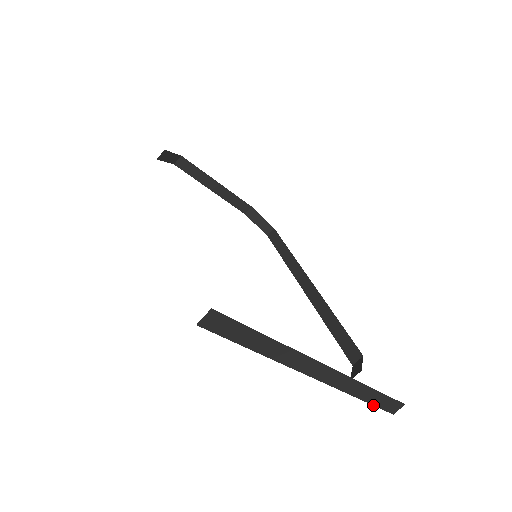
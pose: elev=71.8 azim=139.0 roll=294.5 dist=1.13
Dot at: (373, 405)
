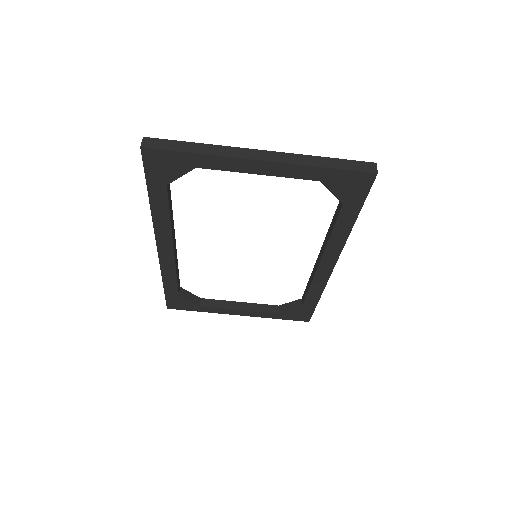
Dot at: (343, 170)
